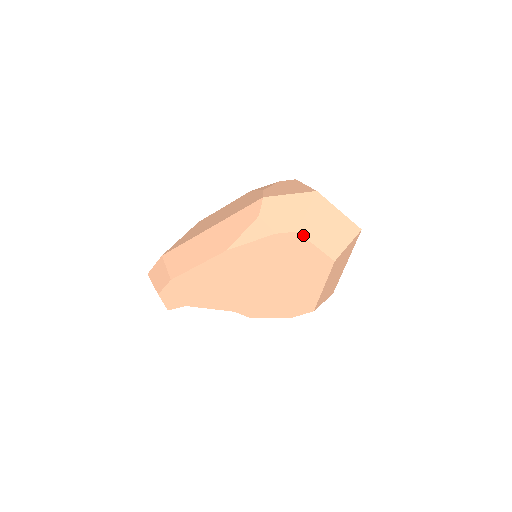
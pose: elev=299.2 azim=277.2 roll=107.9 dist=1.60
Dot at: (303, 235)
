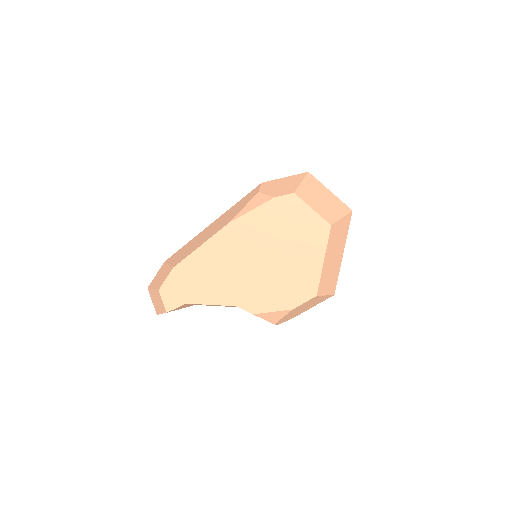
Dot at: (299, 197)
